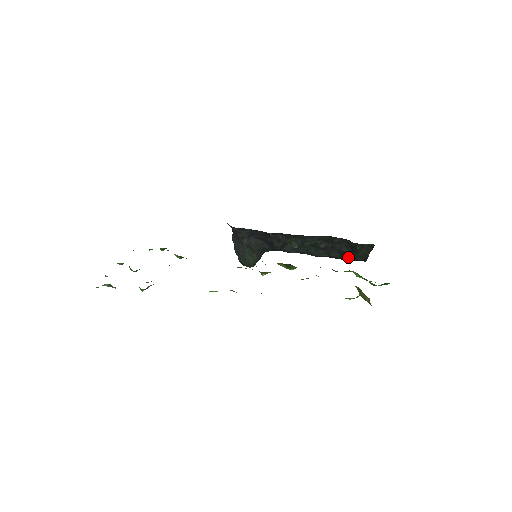
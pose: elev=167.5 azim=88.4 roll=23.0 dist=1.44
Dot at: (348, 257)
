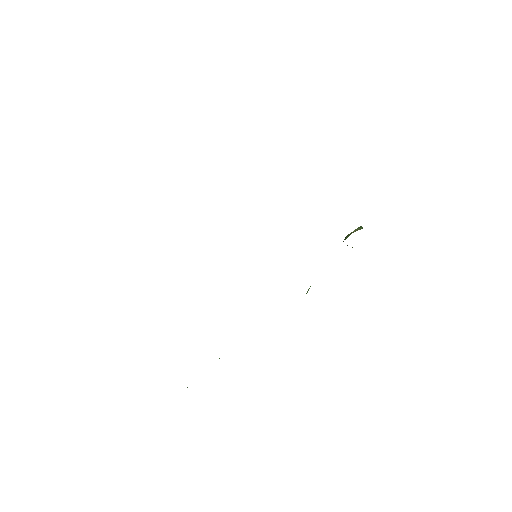
Dot at: occluded
